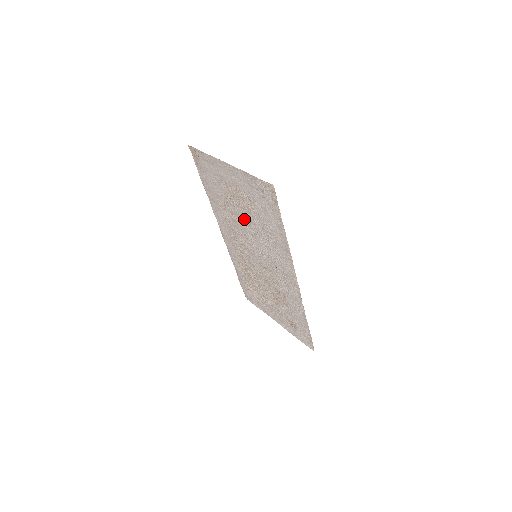
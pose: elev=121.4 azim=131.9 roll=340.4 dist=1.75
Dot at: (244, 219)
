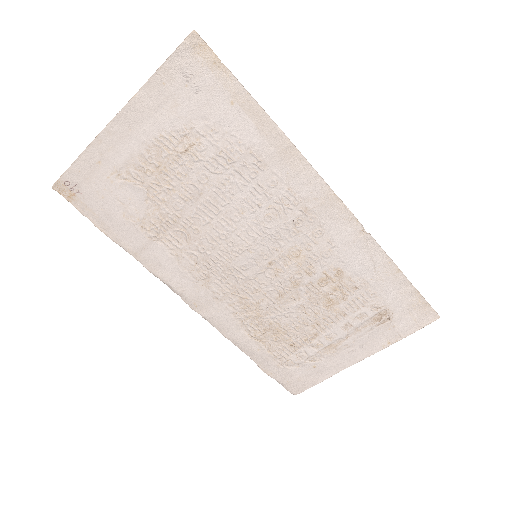
Dot at: (199, 200)
